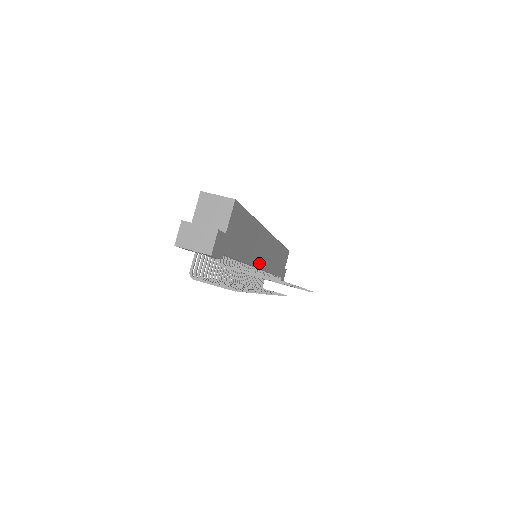
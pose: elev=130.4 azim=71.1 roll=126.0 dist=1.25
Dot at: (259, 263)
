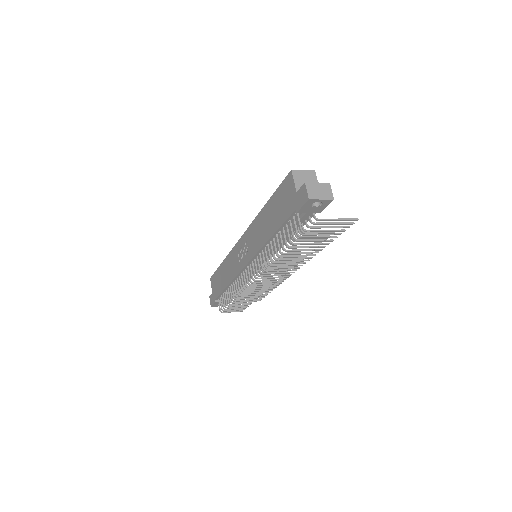
Dot at: occluded
